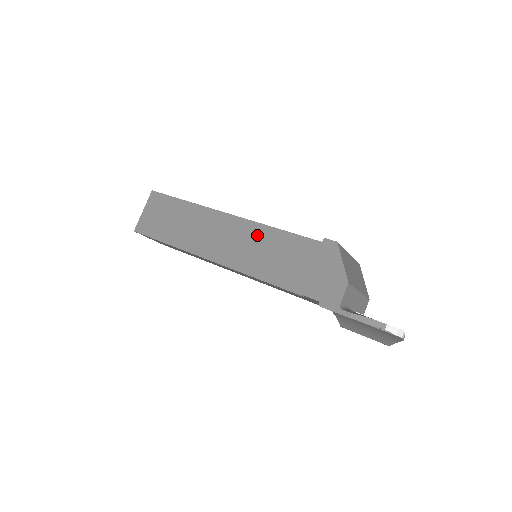
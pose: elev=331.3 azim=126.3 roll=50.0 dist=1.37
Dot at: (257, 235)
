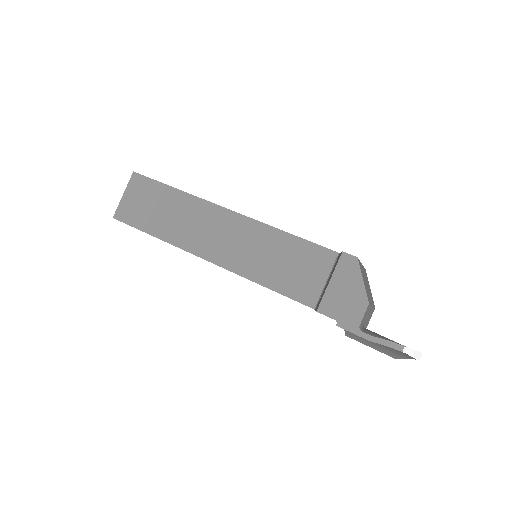
Dot at: (261, 237)
